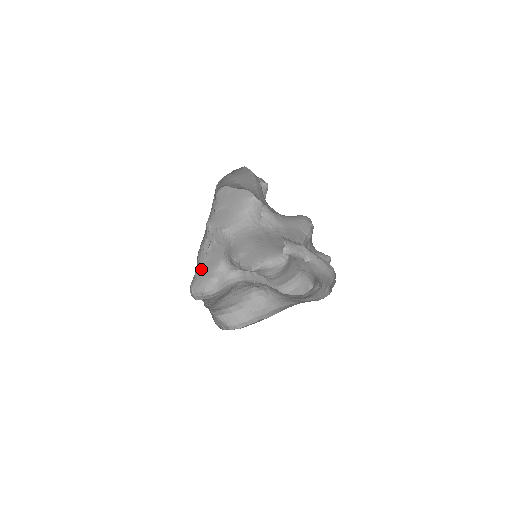
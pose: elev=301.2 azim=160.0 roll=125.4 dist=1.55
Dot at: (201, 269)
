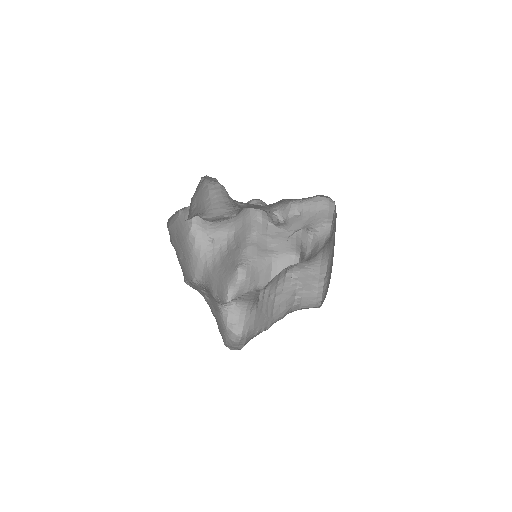
Dot at: (217, 323)
